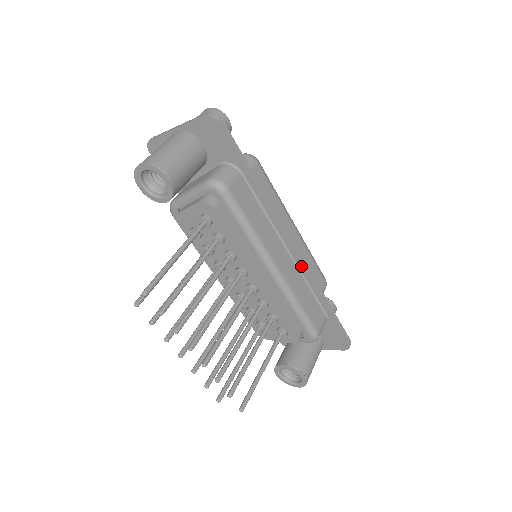
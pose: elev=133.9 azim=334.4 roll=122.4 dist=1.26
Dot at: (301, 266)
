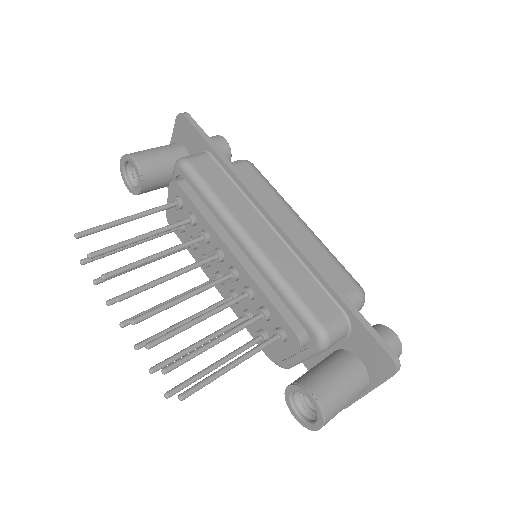
Dot at: (290, 242)
